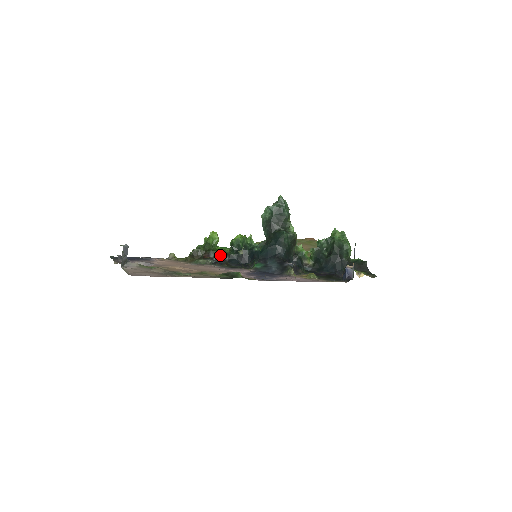
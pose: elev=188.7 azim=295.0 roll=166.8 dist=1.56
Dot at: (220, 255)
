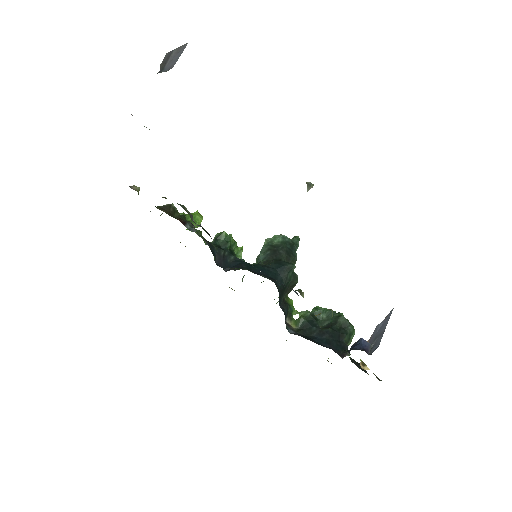
Dot at: (197, 234)
